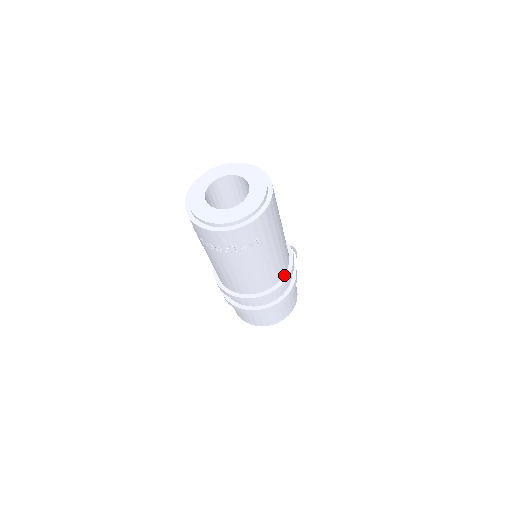
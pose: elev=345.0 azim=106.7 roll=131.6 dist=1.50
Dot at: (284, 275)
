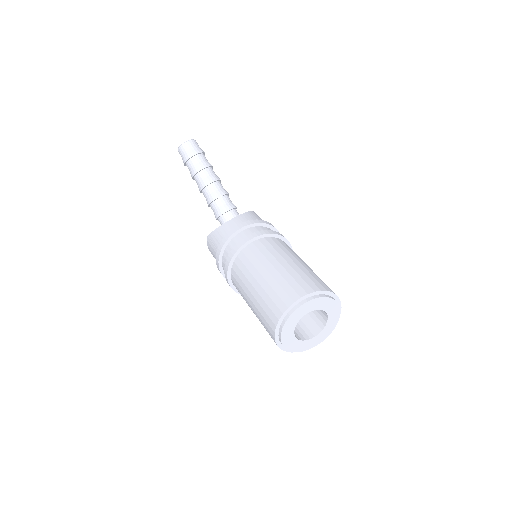
Dot at: occluded
